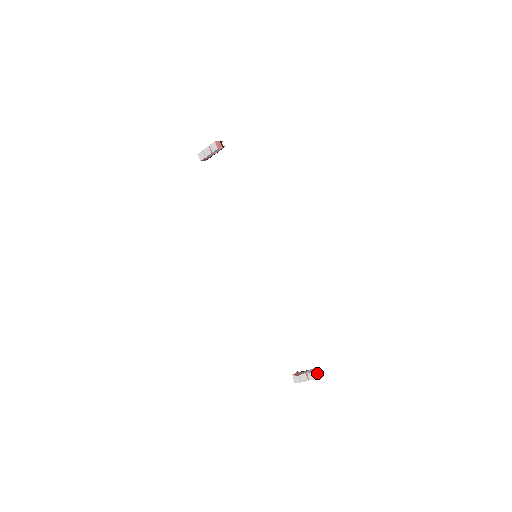
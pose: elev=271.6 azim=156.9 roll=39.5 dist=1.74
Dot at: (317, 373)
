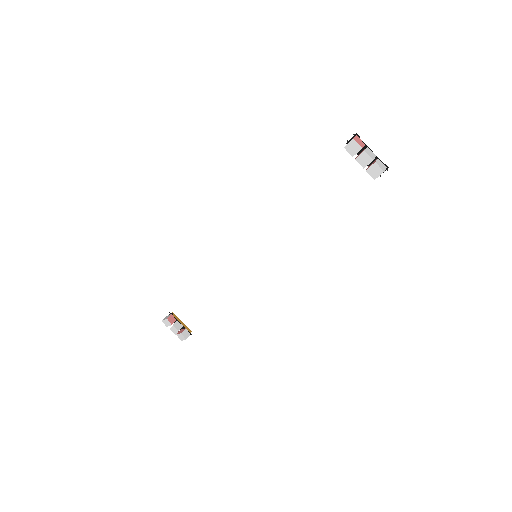
Dot at: (187, 336)
